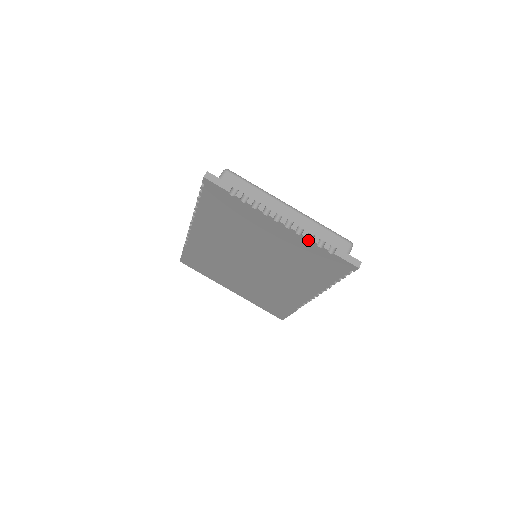
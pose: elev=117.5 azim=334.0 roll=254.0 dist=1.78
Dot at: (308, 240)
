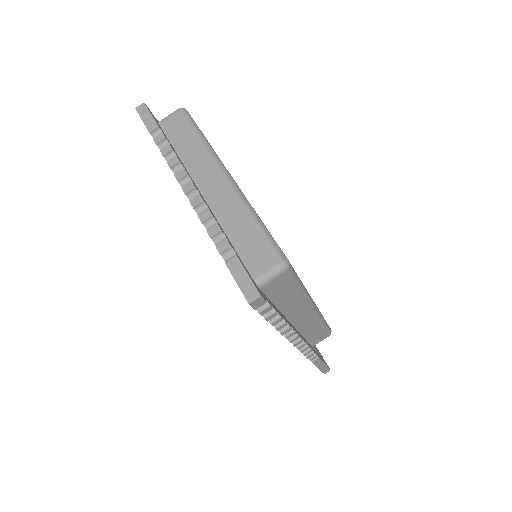
Dot at: (206, 229)
